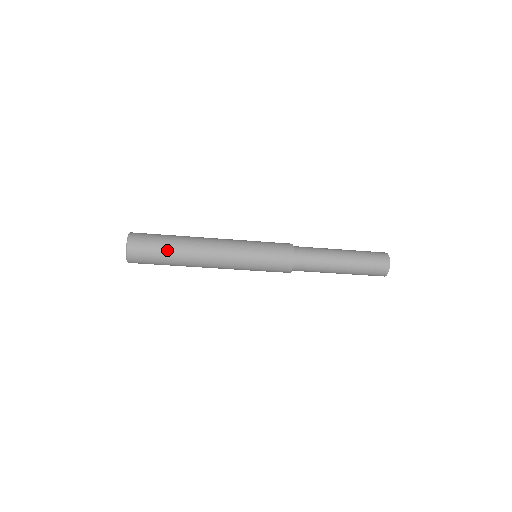
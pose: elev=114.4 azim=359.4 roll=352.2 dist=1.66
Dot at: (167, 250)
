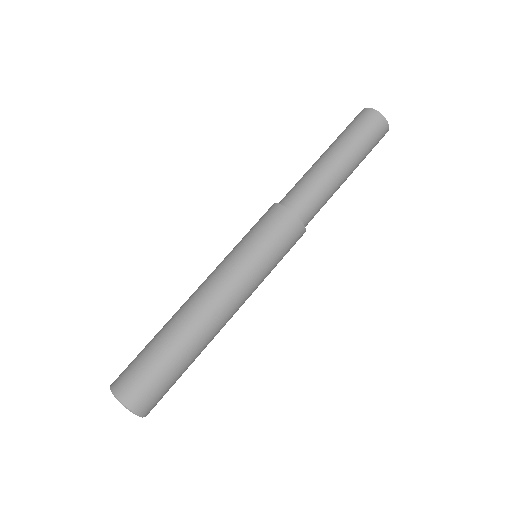
Dot at: (177, 365)
